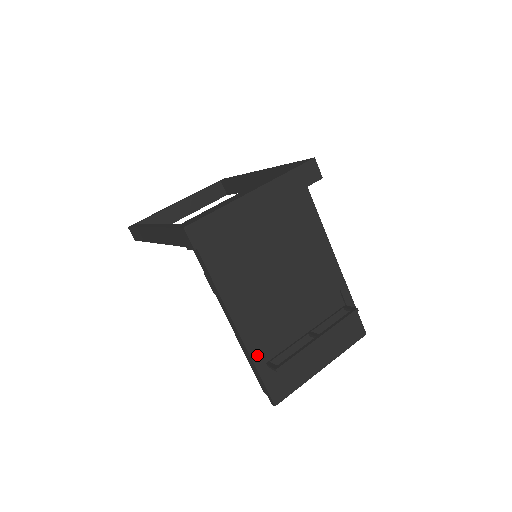
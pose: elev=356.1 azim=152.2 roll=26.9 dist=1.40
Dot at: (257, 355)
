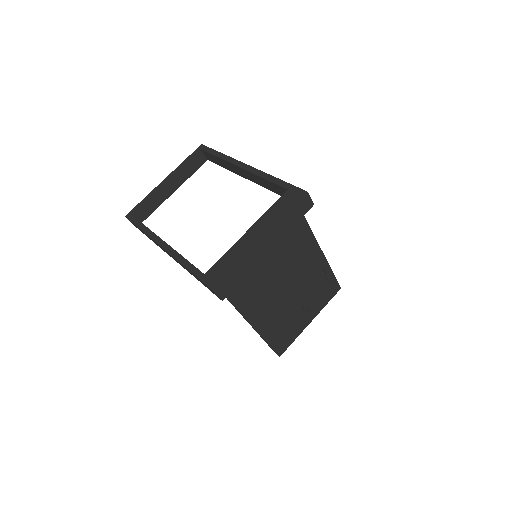
Dot at: (266, 334)
